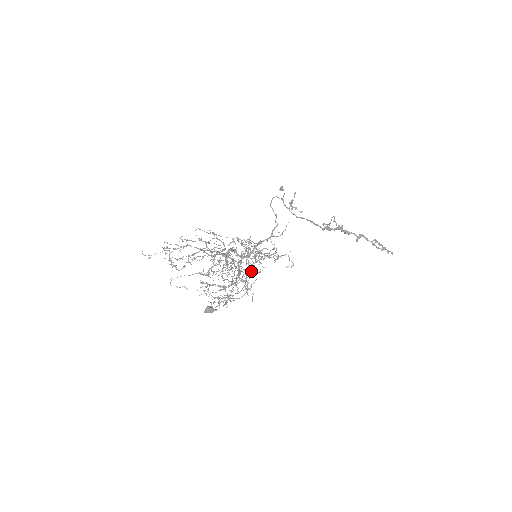
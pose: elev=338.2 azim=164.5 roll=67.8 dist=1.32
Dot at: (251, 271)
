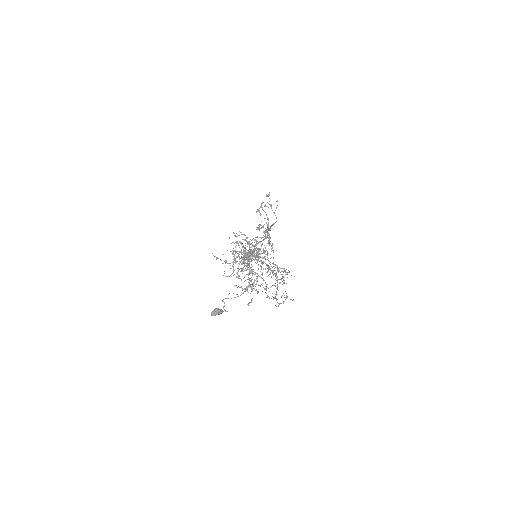
Dot at: (242, 270)
